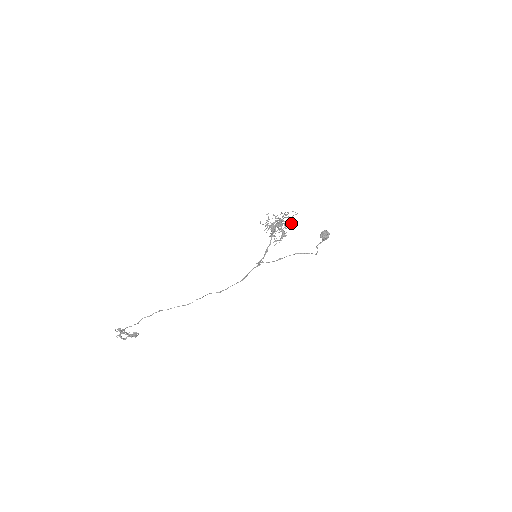
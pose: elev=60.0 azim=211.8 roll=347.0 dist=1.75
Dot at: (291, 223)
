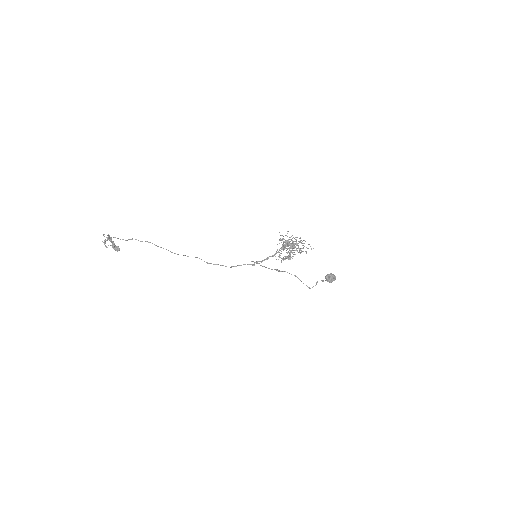
Dot at: occluded
